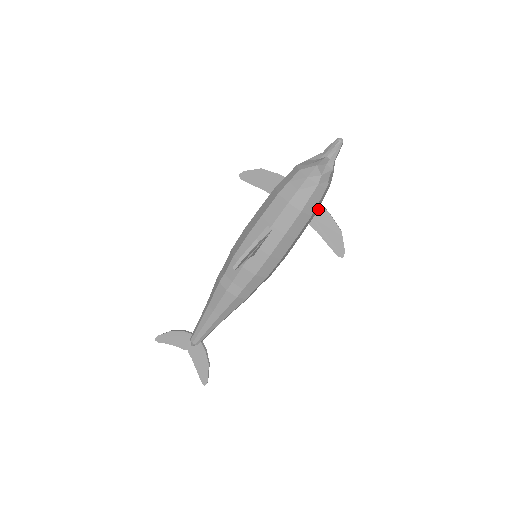
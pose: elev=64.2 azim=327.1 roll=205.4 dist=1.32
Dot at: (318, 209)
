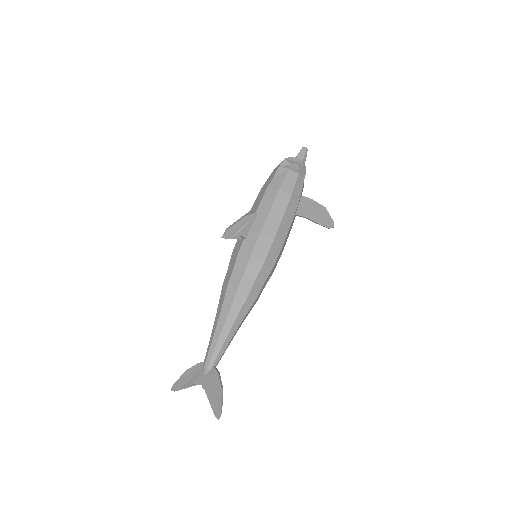
Dot at: (301, 200)
